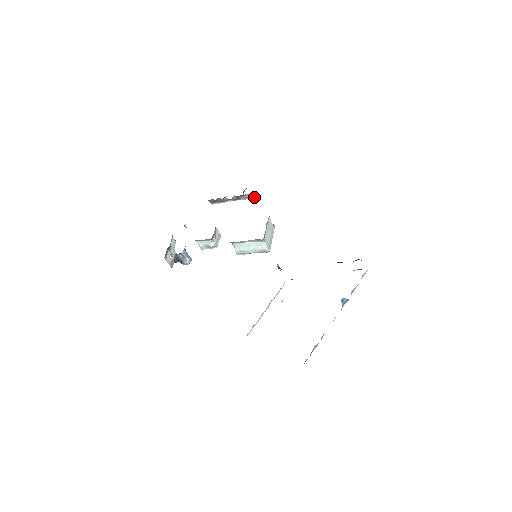
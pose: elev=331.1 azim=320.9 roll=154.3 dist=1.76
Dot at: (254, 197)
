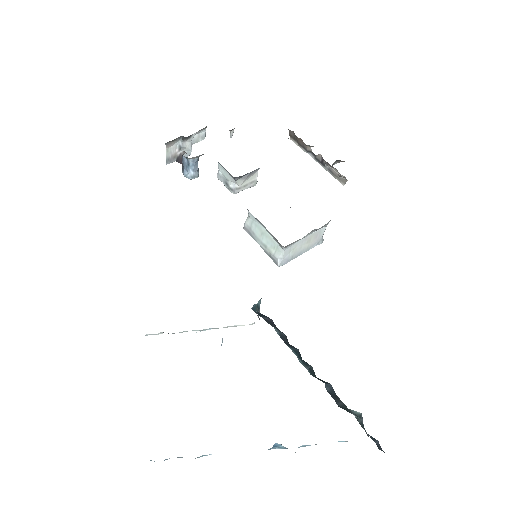
Dot at: (341, 181)
